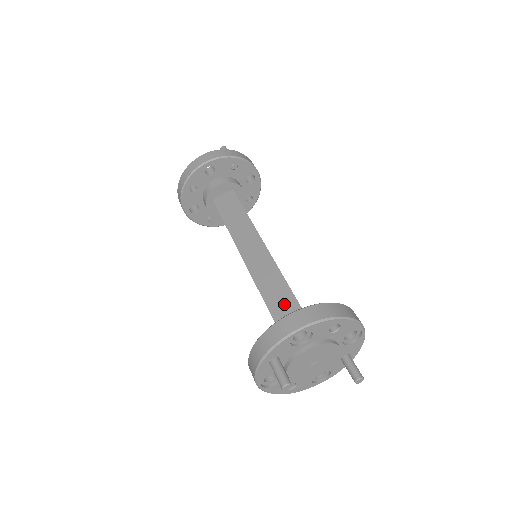
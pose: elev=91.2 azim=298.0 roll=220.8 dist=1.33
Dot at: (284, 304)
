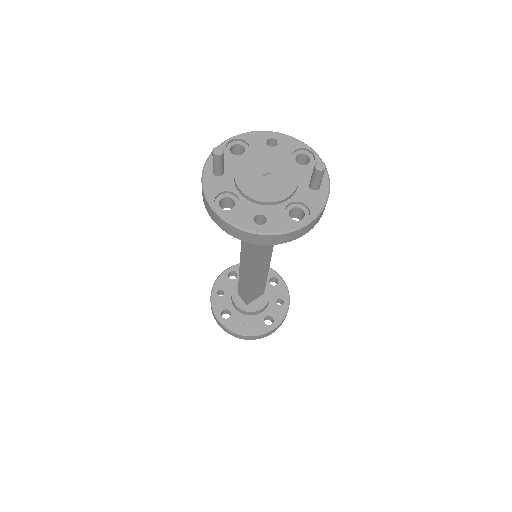
Dot at: occluded
